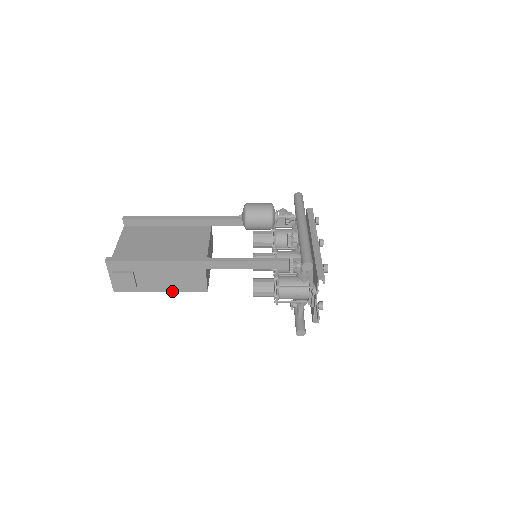
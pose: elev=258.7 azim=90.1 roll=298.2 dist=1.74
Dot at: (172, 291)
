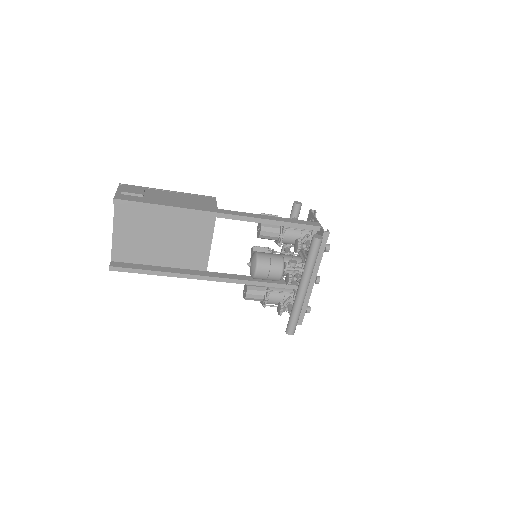
Dot at: occluded
